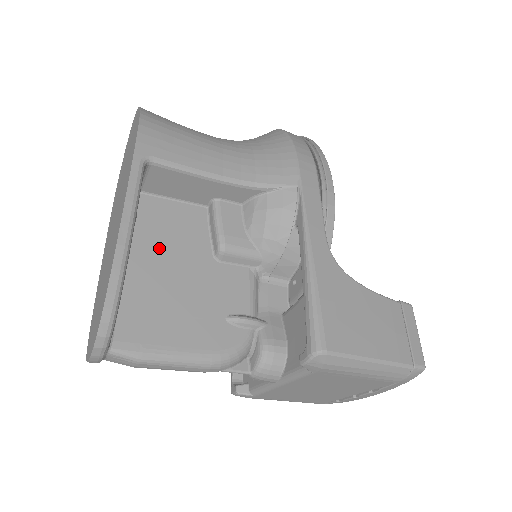
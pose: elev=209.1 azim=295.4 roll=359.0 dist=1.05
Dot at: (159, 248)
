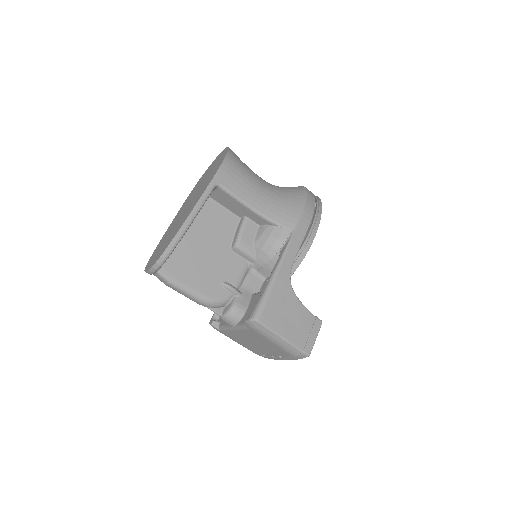
Dot at: (204, 231)
